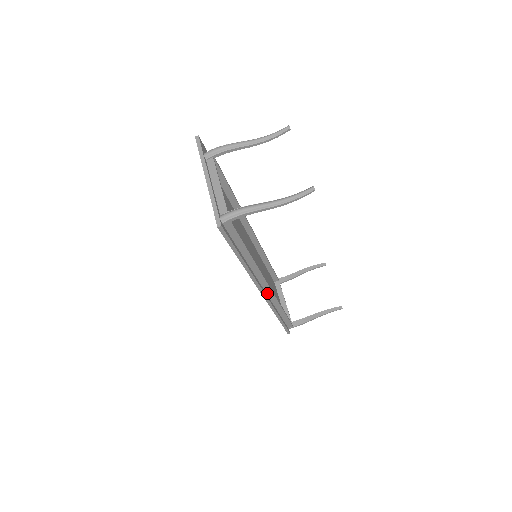
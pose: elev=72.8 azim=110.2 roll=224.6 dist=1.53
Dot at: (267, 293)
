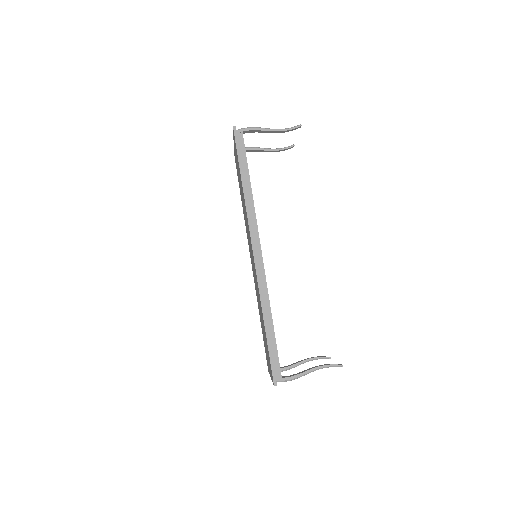
Dot at: (258, 263)
